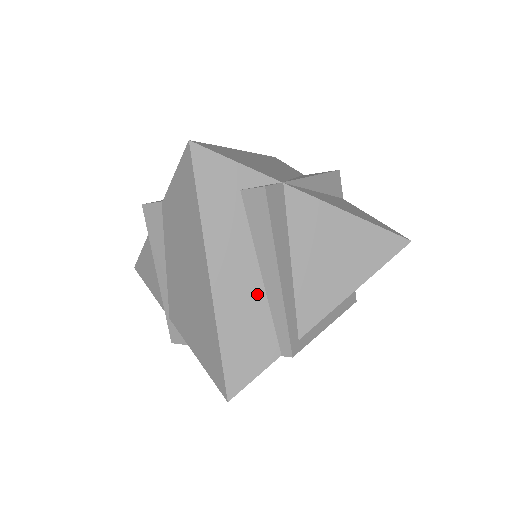
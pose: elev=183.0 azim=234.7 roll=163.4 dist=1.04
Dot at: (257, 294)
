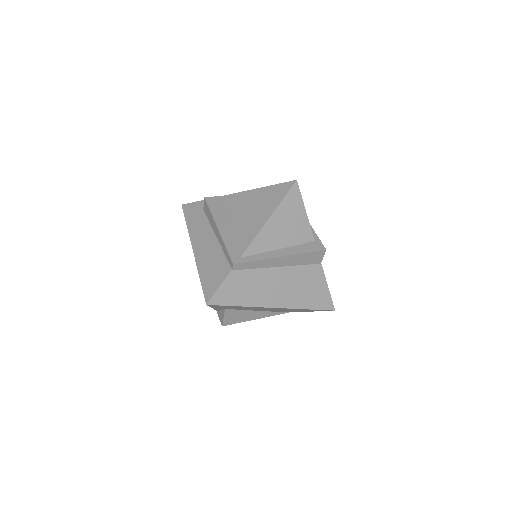
Dot at: (215, 247)
